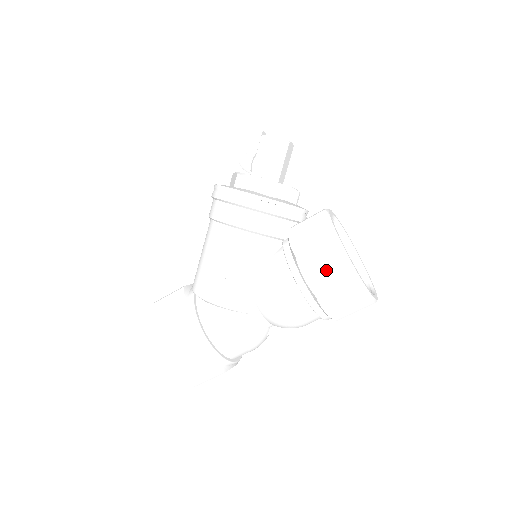
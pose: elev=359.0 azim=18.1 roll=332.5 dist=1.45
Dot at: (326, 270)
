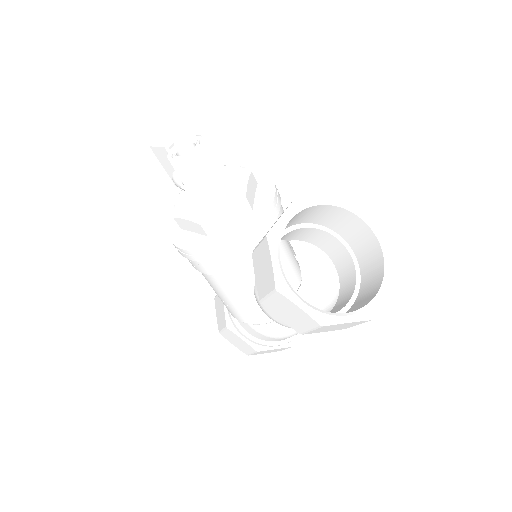
Dot at: (292, 317)
